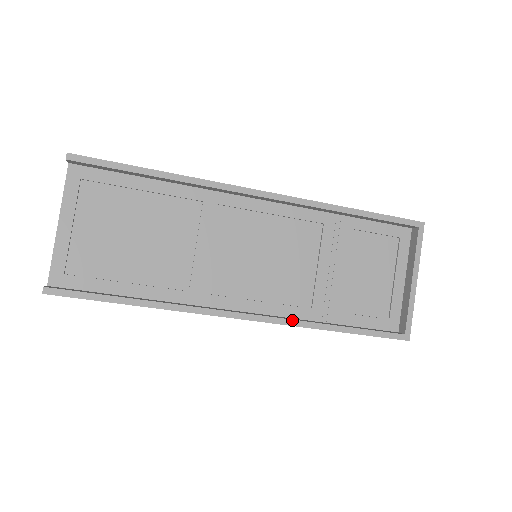
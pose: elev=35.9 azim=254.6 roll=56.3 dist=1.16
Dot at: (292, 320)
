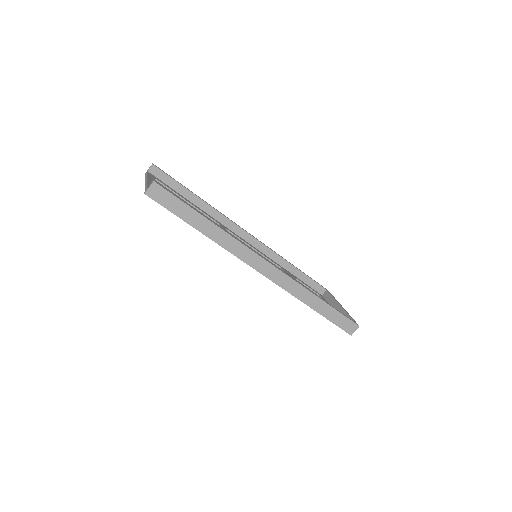
Dot at: (295, 280)
